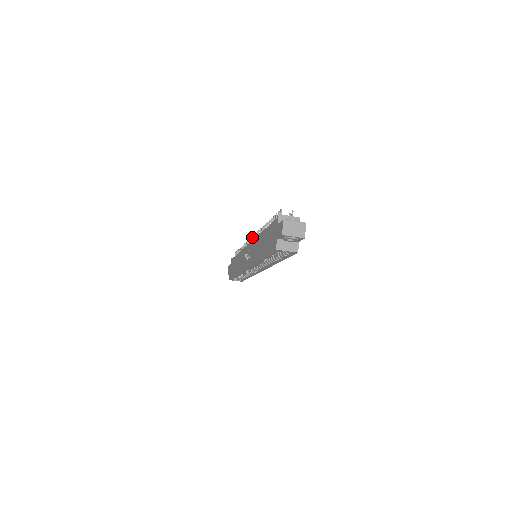
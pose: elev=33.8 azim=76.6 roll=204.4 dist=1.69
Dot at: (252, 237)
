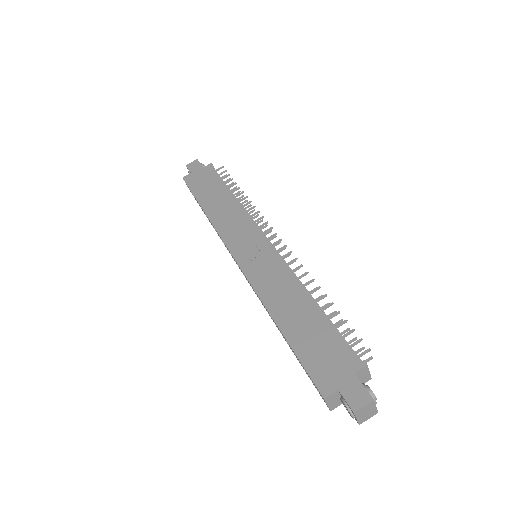
Dot at: (276, 234)
